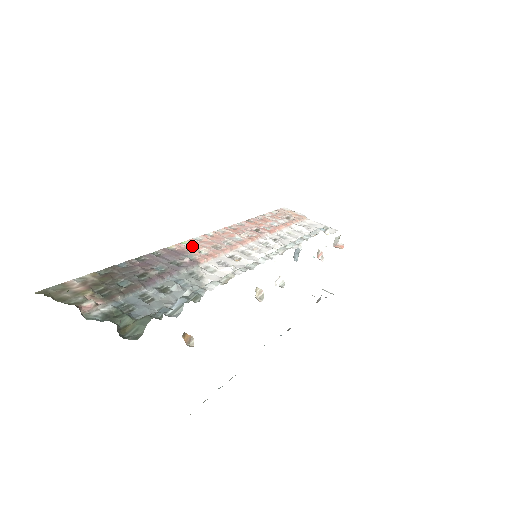
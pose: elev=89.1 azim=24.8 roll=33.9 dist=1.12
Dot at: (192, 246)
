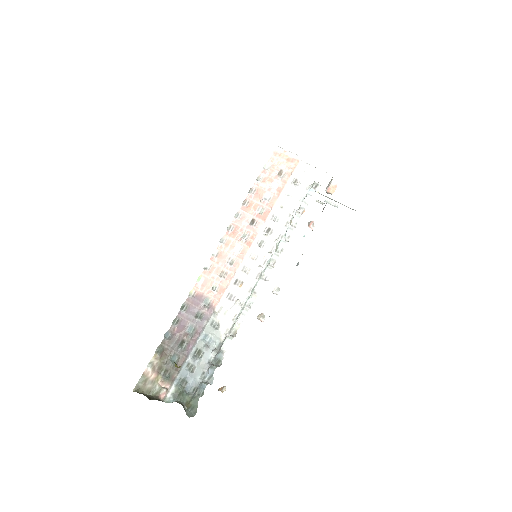
Dot at: (206, 283)
